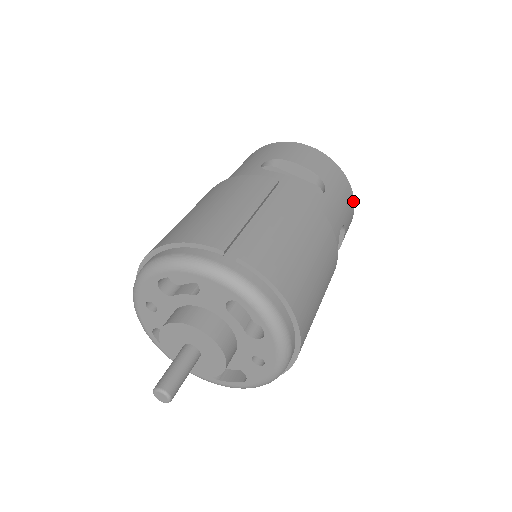
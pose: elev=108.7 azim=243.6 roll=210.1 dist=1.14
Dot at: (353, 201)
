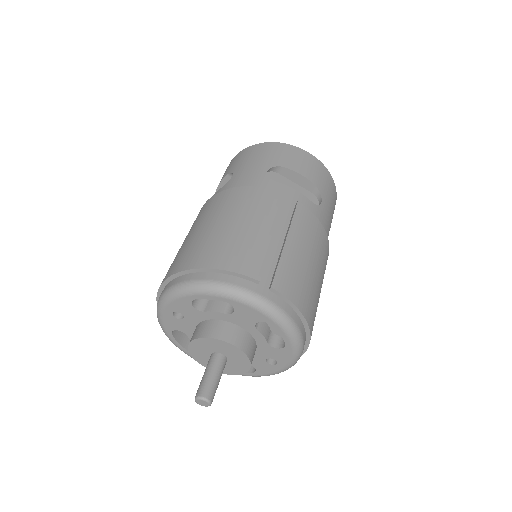
Dot at: occluded
